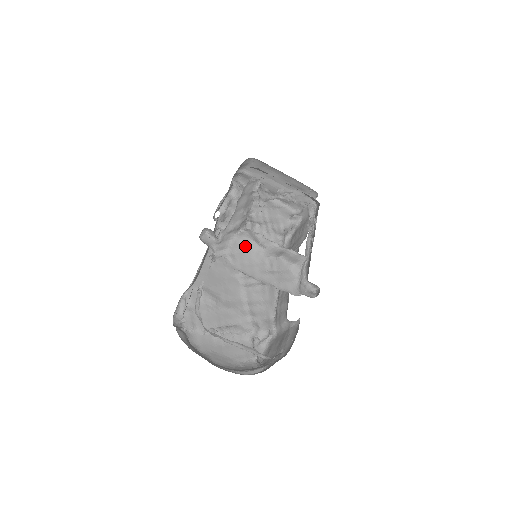
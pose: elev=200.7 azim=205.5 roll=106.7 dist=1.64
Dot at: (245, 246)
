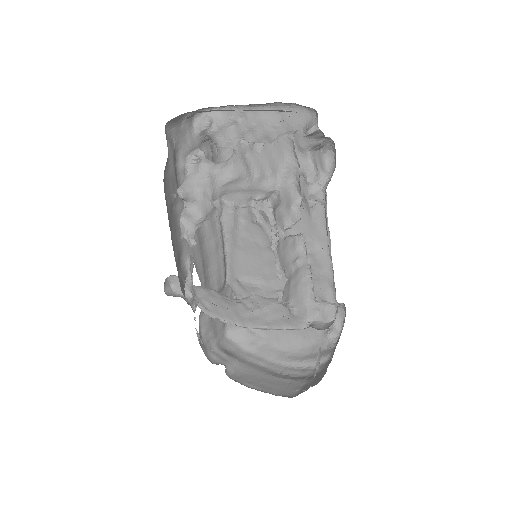
Dot at: (210, 292)
